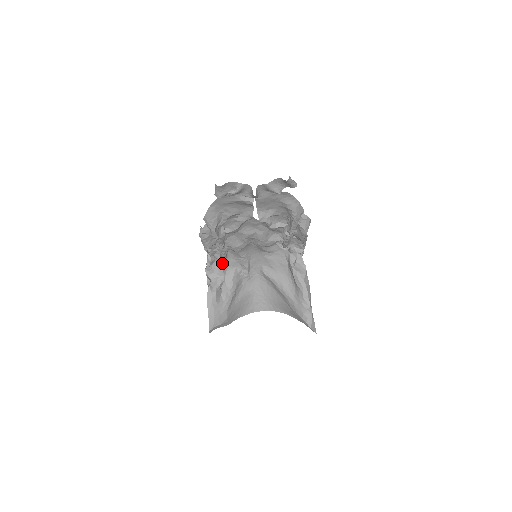
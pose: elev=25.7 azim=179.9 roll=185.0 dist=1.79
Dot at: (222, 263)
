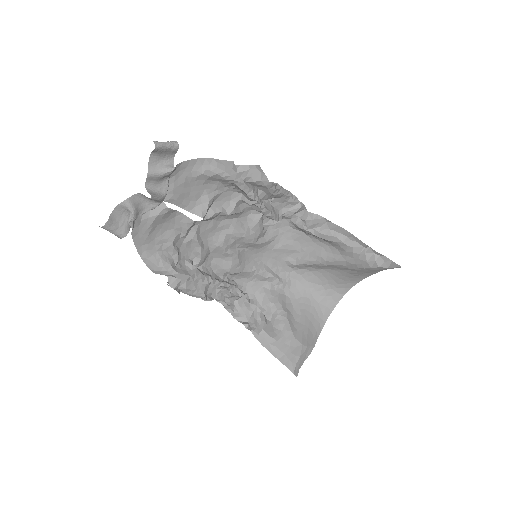
Dot at: (240, 296)
